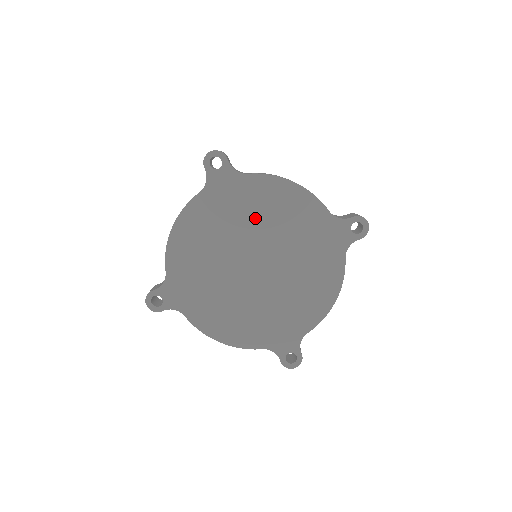
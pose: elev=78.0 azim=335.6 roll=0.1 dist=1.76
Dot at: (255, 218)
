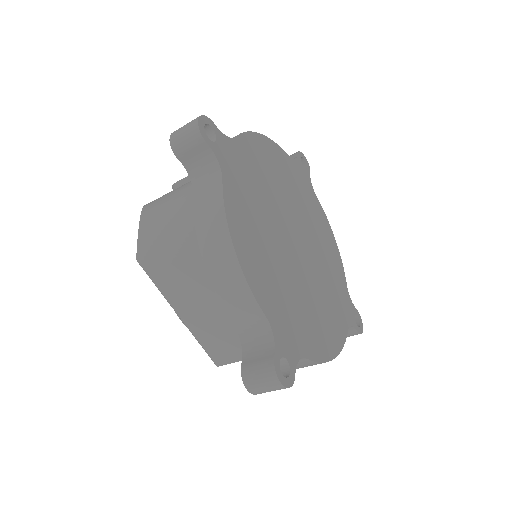
Dot at: (267, 188)
